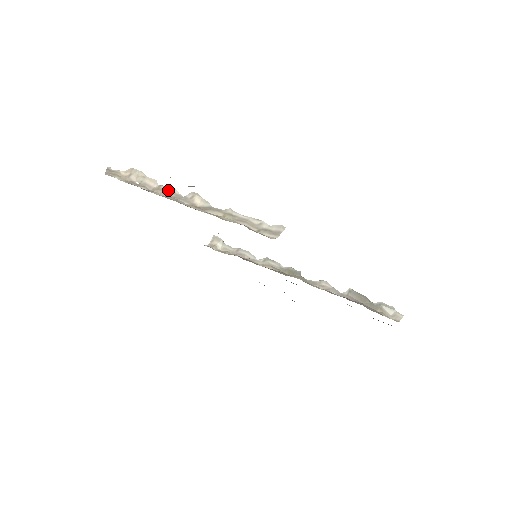
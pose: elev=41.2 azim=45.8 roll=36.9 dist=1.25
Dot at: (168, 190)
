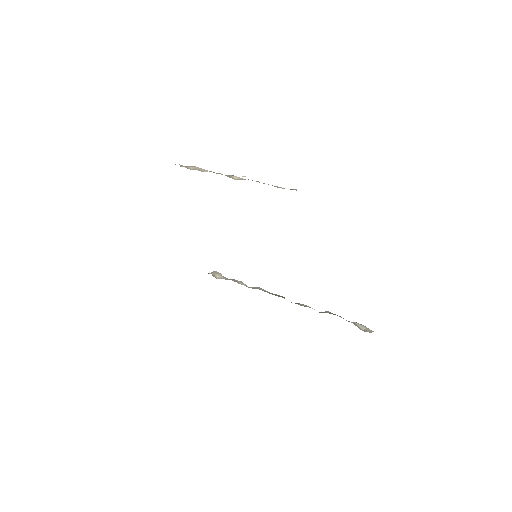
Dot at: occluded
